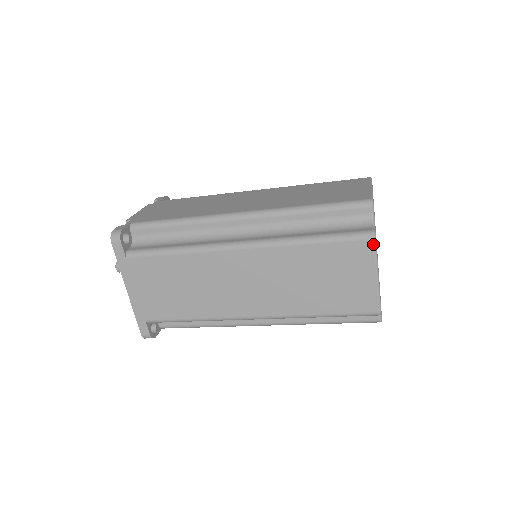
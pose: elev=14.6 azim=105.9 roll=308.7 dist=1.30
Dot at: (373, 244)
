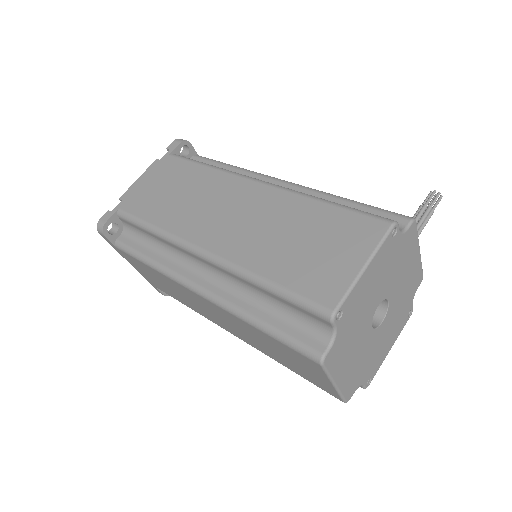
Dot at: (321, 367)
